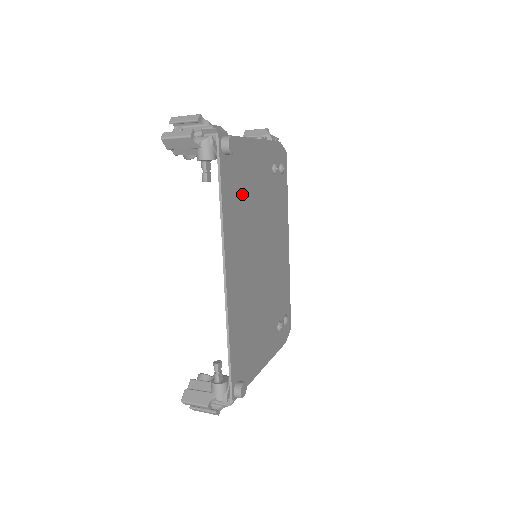
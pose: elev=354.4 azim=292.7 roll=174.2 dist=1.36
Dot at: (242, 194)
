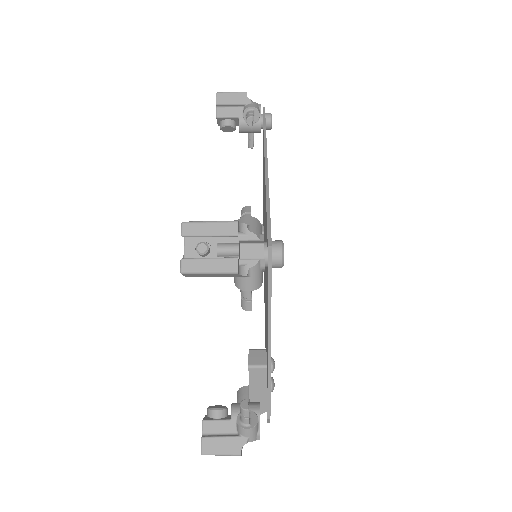
Dot at: occluded
